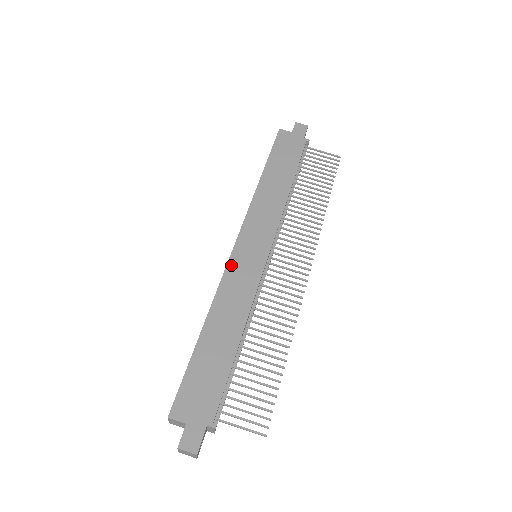
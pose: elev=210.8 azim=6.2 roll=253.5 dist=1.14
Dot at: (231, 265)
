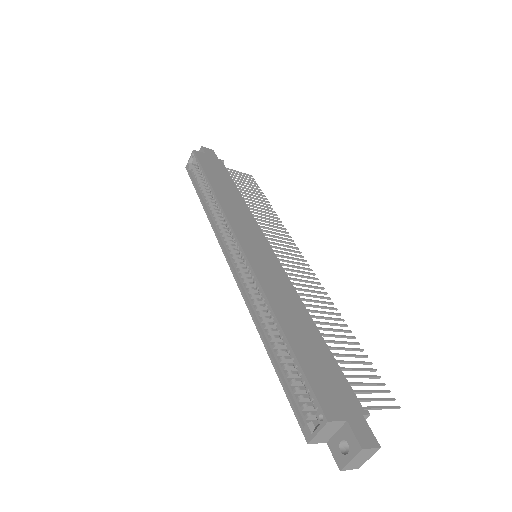
Dot at: (252, 261)
